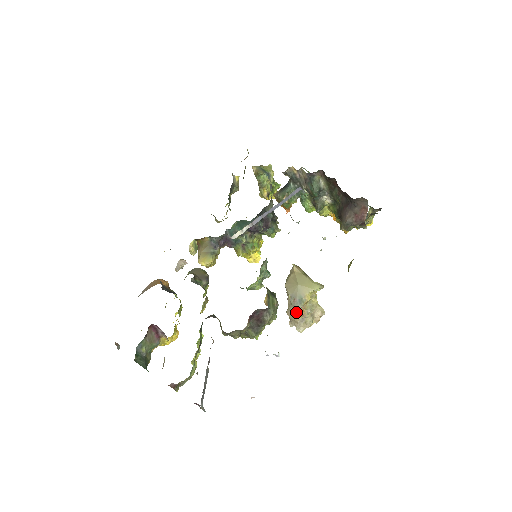
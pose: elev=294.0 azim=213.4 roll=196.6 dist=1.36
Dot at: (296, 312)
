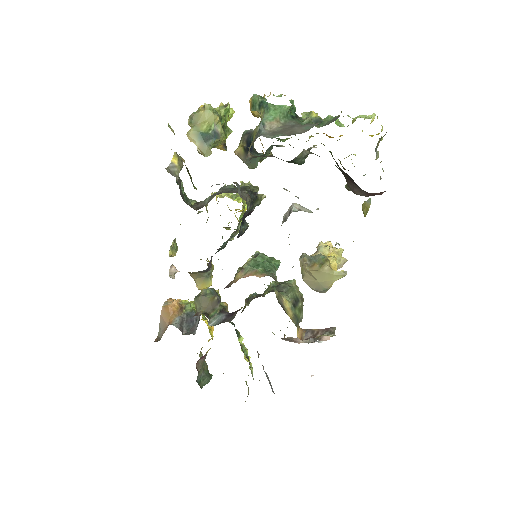
Dot at: occluded
